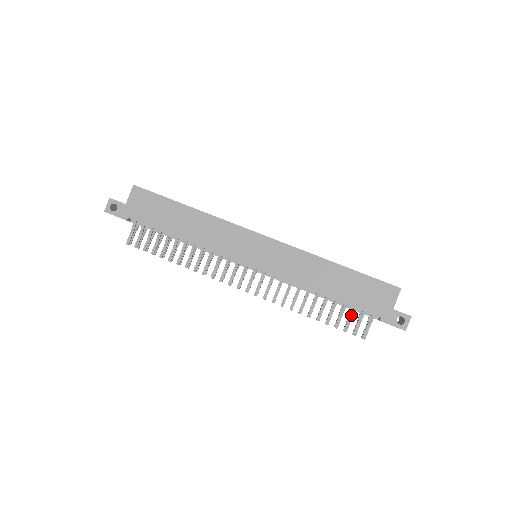
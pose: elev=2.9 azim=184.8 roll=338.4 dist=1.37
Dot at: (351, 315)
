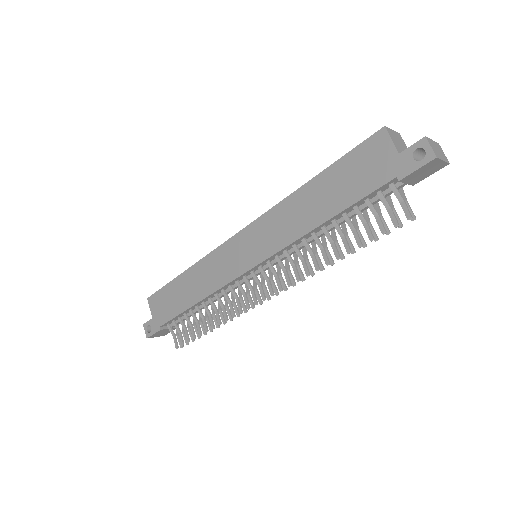
Dot at: (372, 211)
